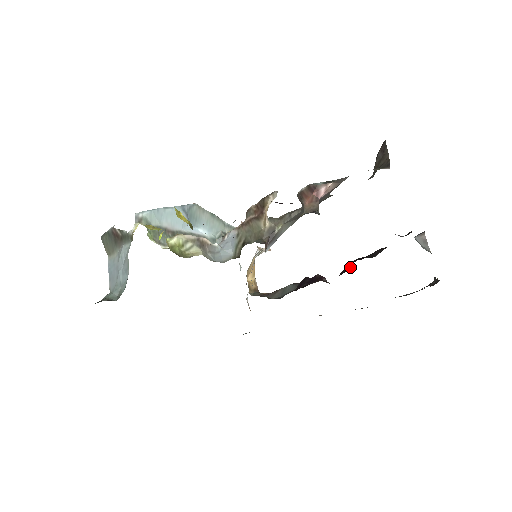
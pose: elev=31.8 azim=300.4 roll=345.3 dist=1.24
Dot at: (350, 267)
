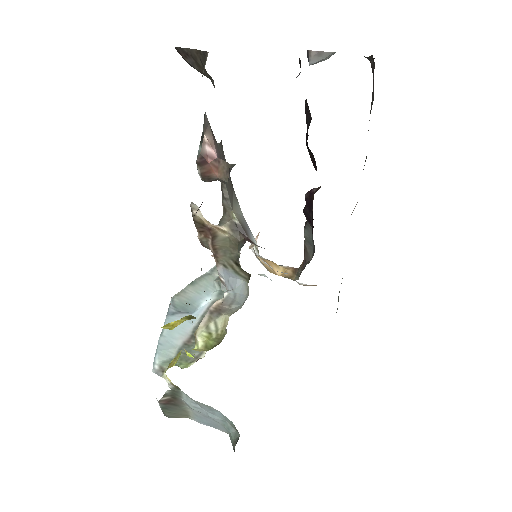
Dot at: (312, 154)
